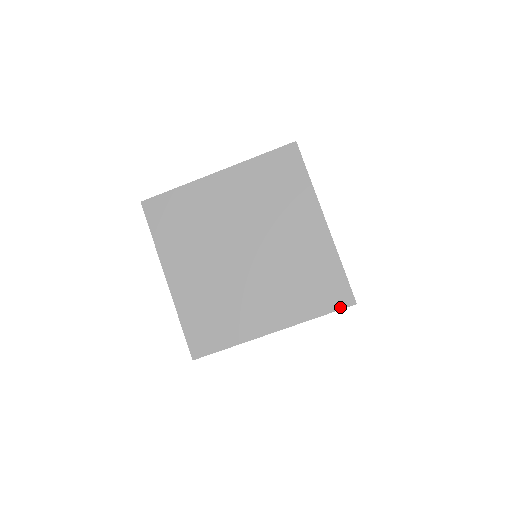
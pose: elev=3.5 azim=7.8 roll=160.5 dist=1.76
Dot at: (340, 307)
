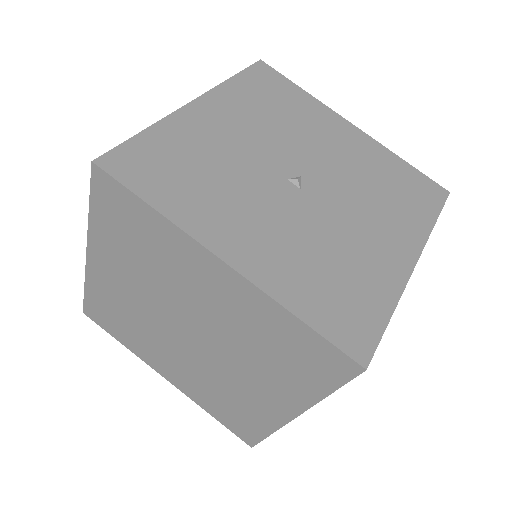
Dot at: (346, 378)
